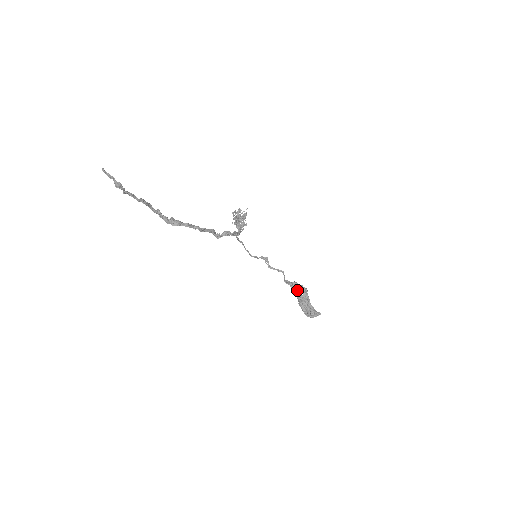
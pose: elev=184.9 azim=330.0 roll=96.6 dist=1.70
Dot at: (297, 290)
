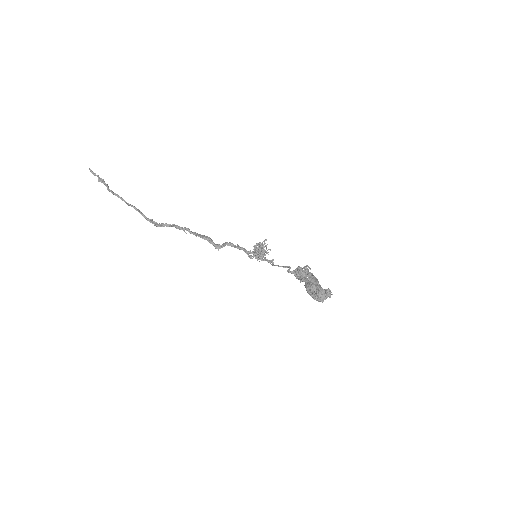
Dot at: occluded
